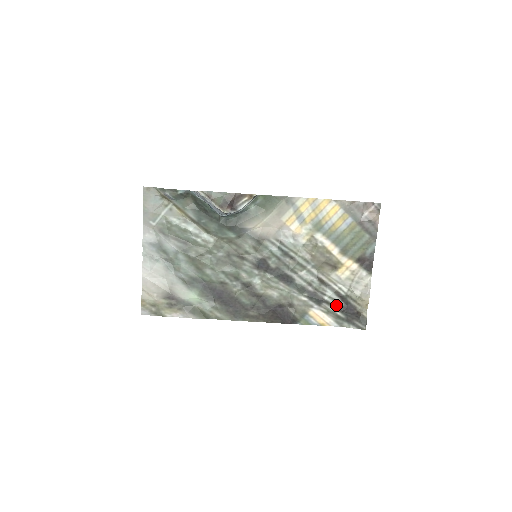
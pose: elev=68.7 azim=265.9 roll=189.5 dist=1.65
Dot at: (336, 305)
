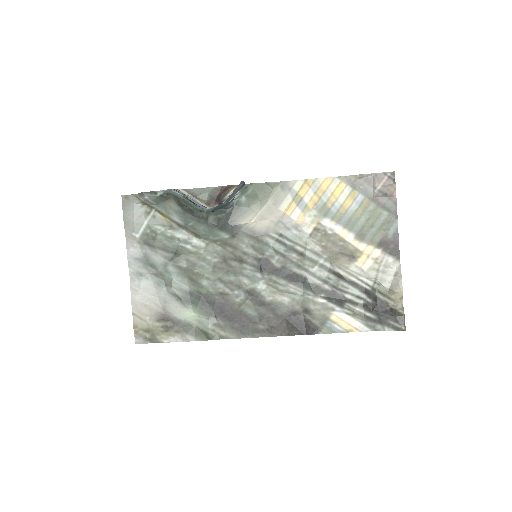
Dot at: (362, 304)
